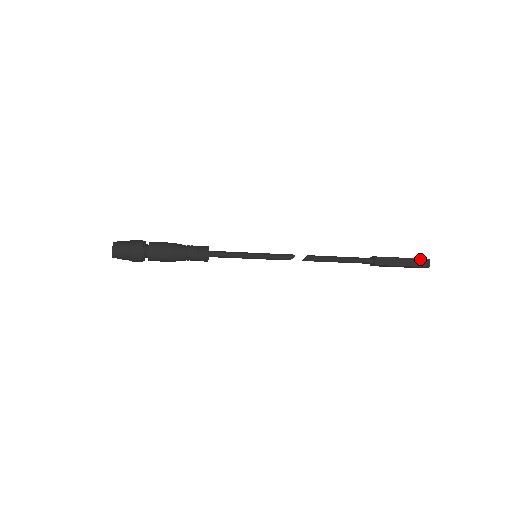
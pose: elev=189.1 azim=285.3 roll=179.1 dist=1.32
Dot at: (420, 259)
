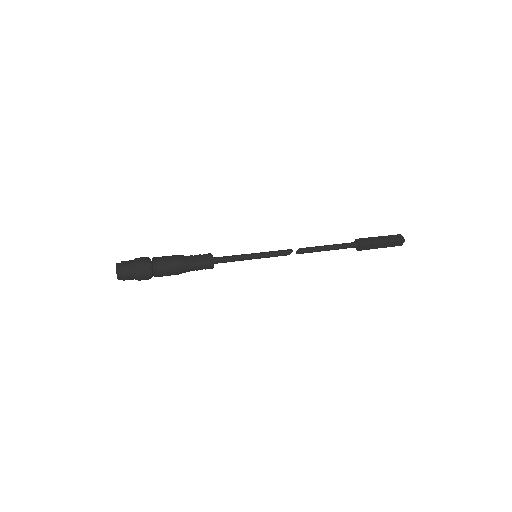
Dot at: (397, 241)
